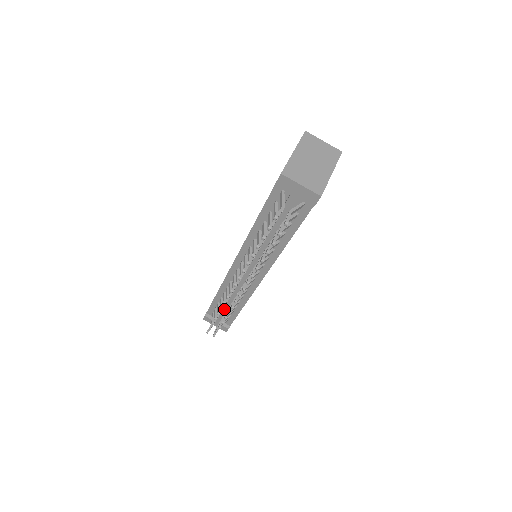
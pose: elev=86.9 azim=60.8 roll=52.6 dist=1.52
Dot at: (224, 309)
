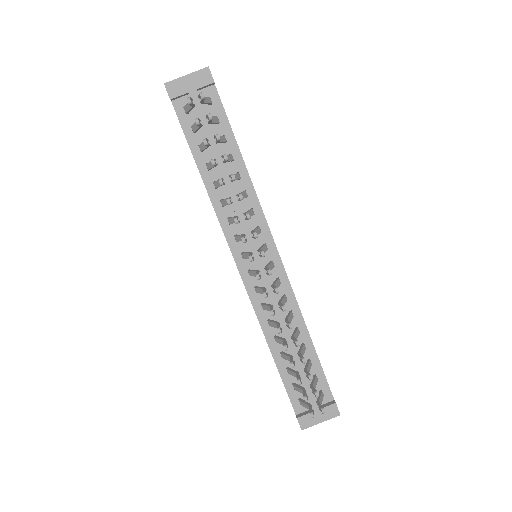
Dot at: (298, 366)
